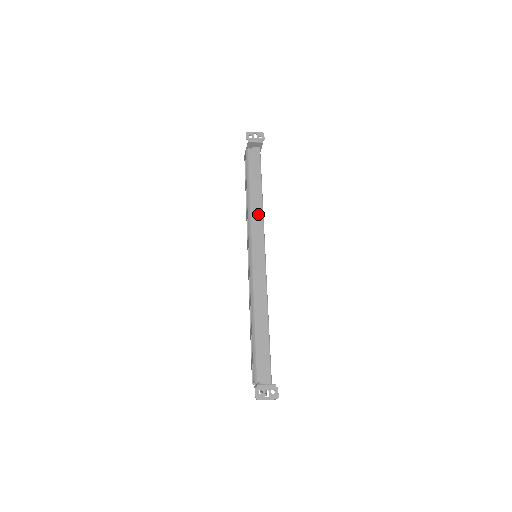
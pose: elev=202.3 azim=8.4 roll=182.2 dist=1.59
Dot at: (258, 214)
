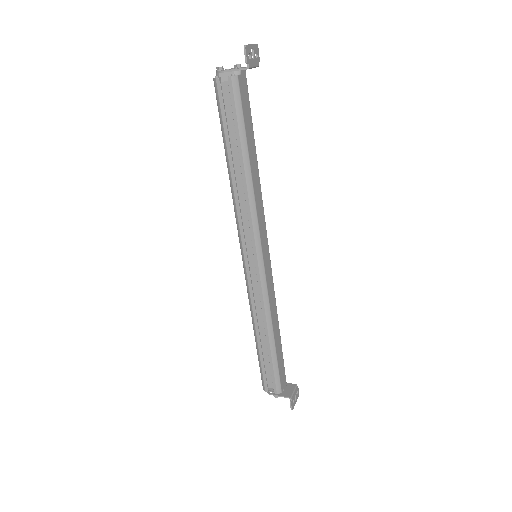
Dot at: (260, 198)
